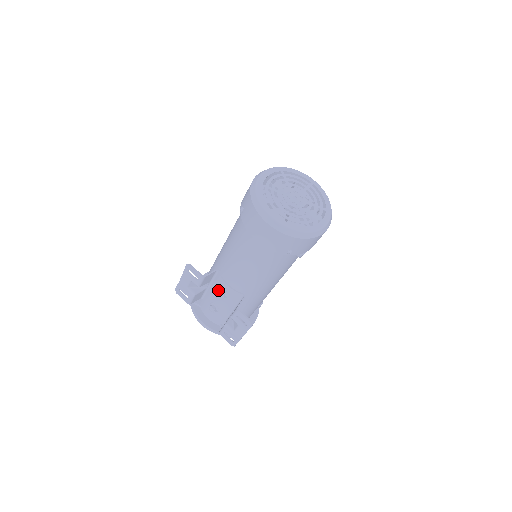
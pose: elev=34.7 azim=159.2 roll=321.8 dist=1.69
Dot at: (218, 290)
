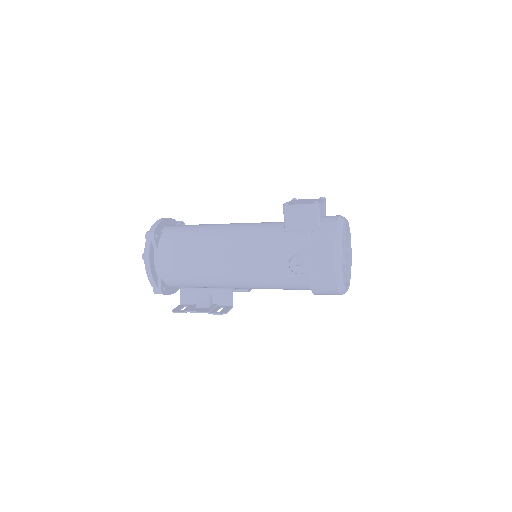
Dot at: occluded
